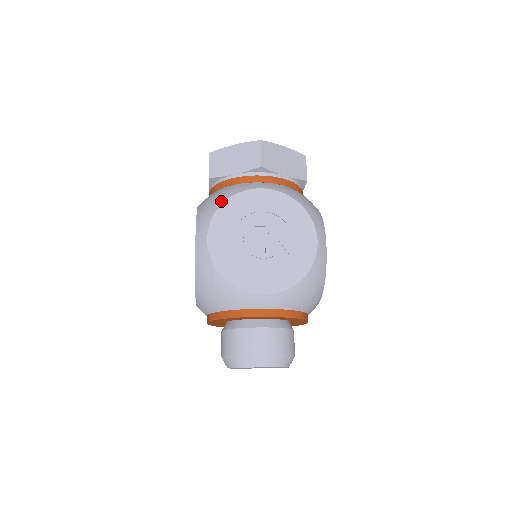
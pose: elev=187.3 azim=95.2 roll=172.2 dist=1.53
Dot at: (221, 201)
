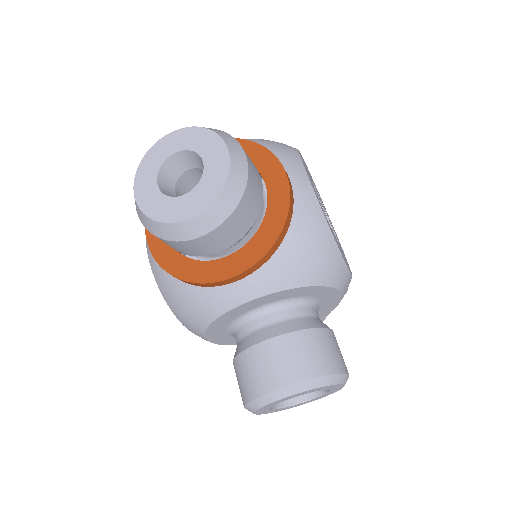
Dot at: occluded
